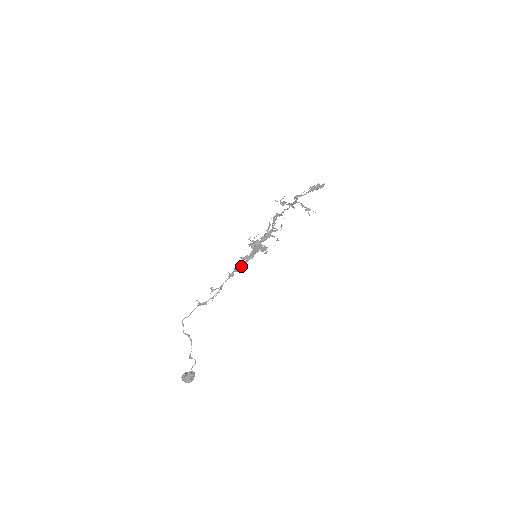
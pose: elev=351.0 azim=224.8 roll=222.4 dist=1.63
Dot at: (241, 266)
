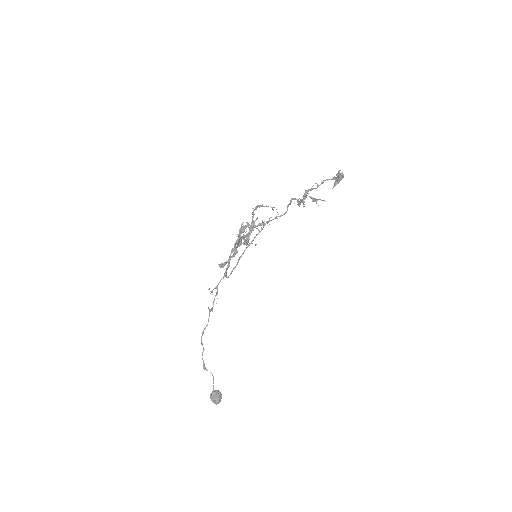
Dot at: (228, 263)
